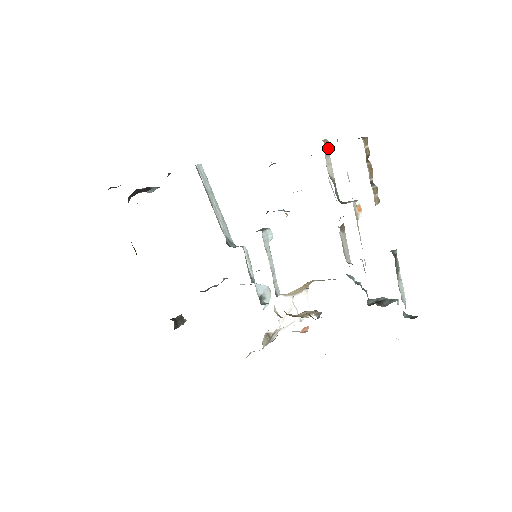
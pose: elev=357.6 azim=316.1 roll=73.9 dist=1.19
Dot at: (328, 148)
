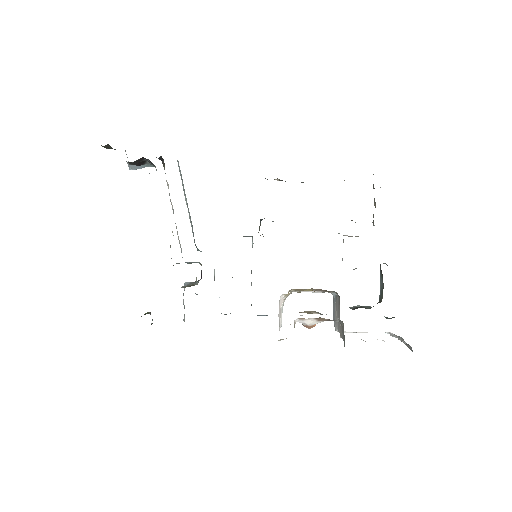
Dot at: occluded
